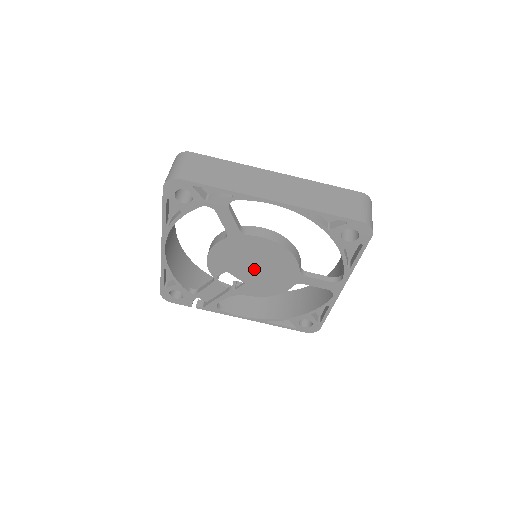
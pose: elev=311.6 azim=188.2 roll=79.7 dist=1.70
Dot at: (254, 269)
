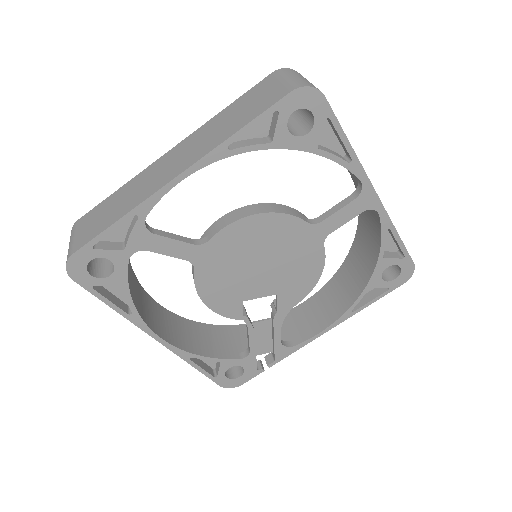
Dot at: (264, 270)
